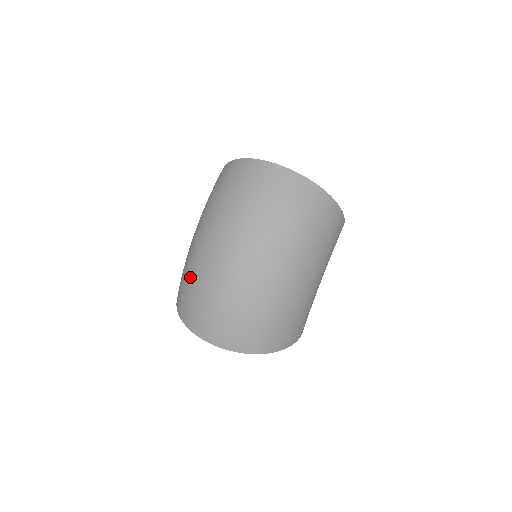
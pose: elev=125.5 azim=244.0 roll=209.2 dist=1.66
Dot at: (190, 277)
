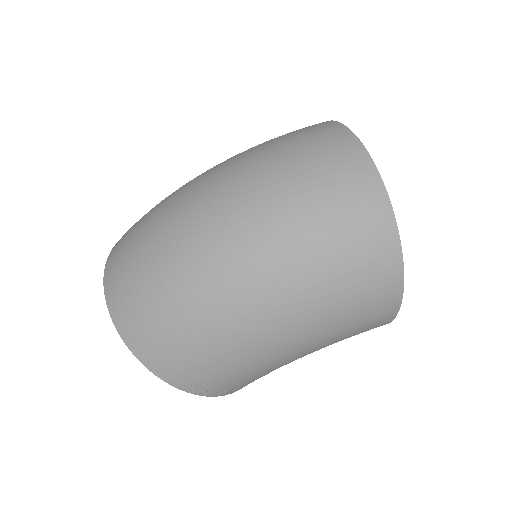
Dot at: (158, 204)
